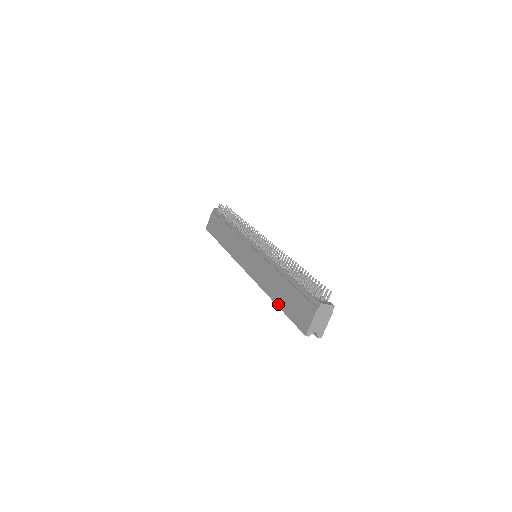
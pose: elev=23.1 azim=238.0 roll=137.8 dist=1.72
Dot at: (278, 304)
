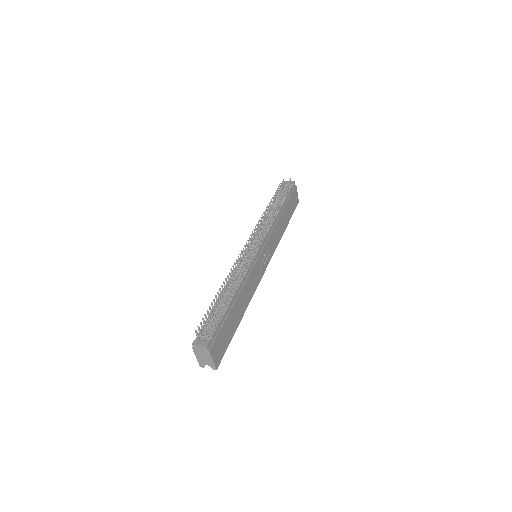
Dot at: occluded
